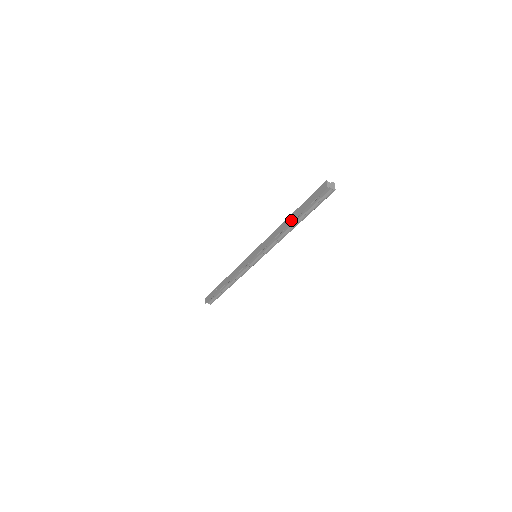
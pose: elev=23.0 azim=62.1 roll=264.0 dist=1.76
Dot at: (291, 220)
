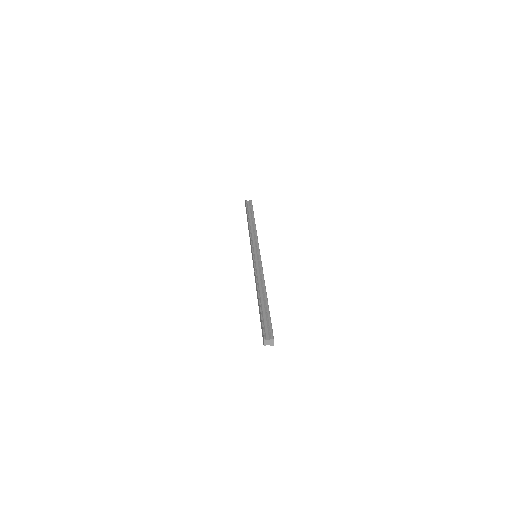
Dot at: (258, 302)
